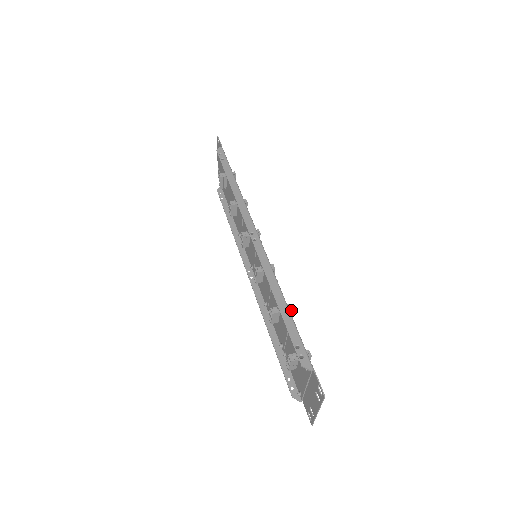
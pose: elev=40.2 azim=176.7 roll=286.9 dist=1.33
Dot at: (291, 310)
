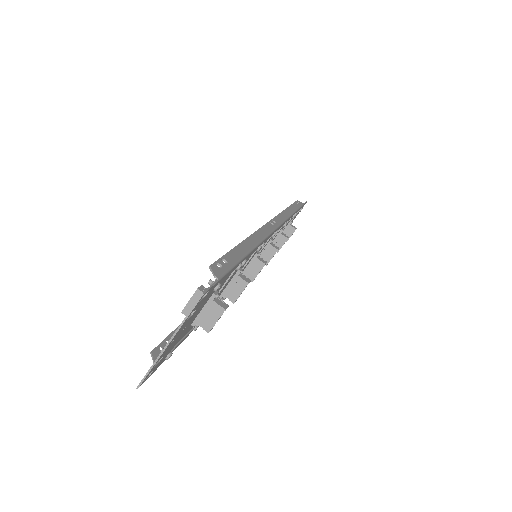
Dot at: (247, 284)
